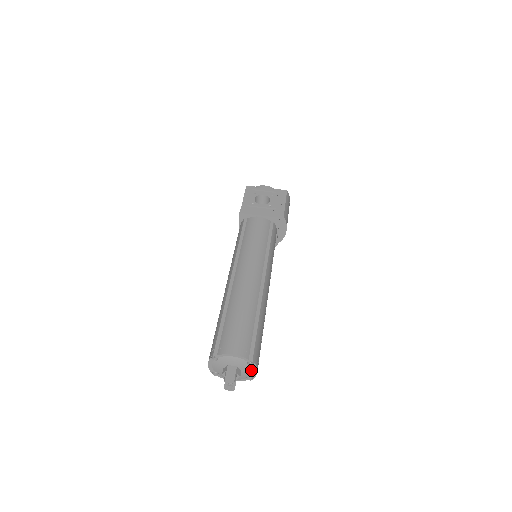
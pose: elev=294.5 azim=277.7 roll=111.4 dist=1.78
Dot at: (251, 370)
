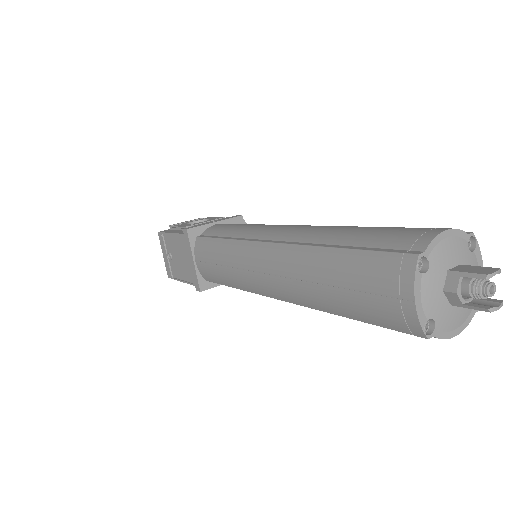
Dot at: occluded
